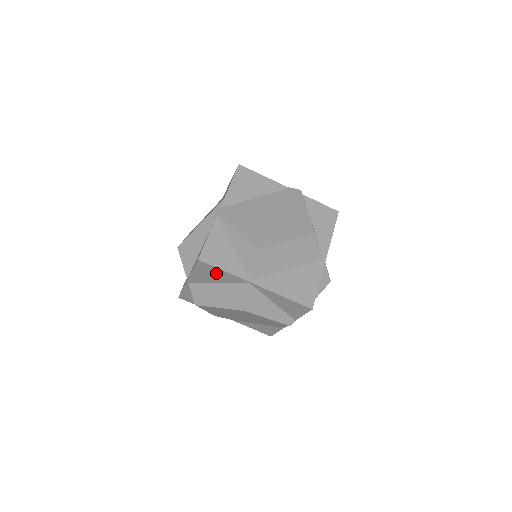
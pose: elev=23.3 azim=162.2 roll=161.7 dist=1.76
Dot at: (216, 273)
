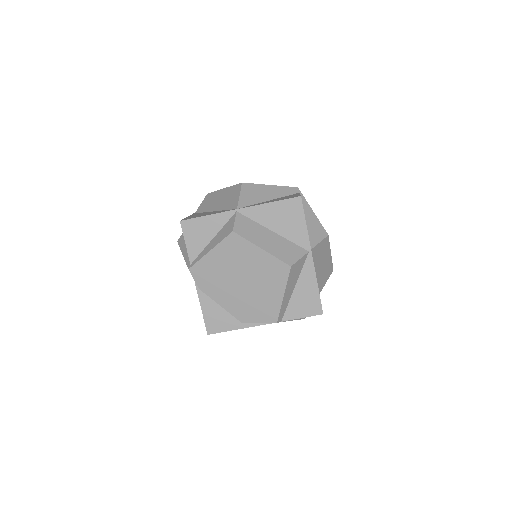
Dot at: (292, 220)
